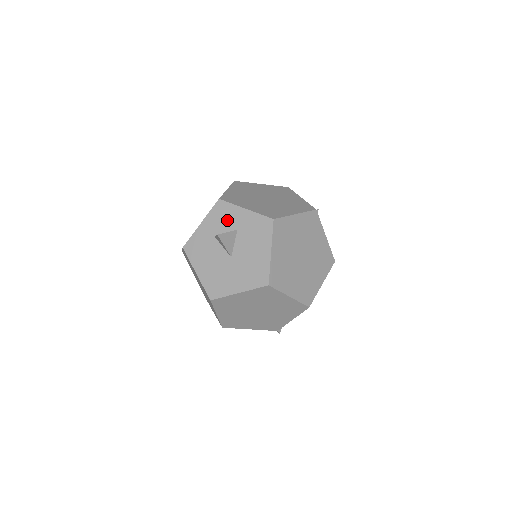
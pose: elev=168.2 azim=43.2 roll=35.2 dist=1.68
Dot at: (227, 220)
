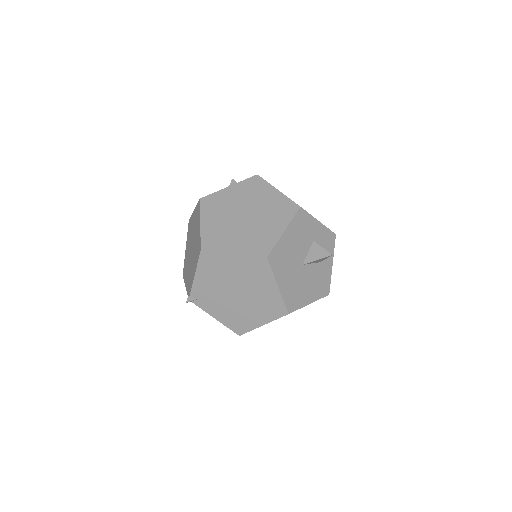
Dot at: occluded
